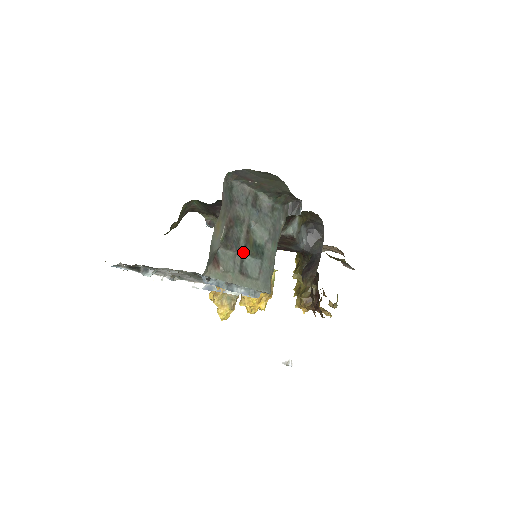
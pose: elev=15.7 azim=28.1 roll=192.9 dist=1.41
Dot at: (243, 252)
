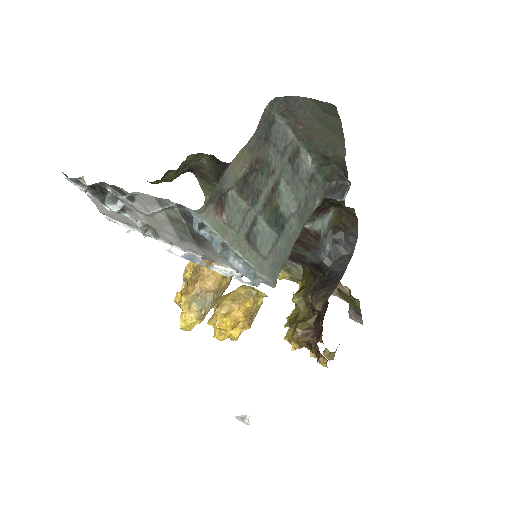
Dot at: (259, 212)
